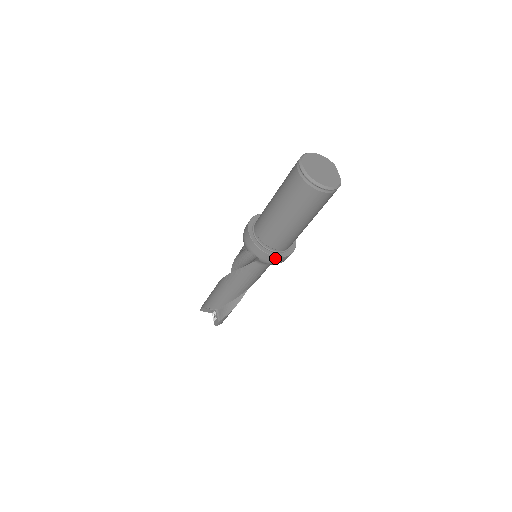
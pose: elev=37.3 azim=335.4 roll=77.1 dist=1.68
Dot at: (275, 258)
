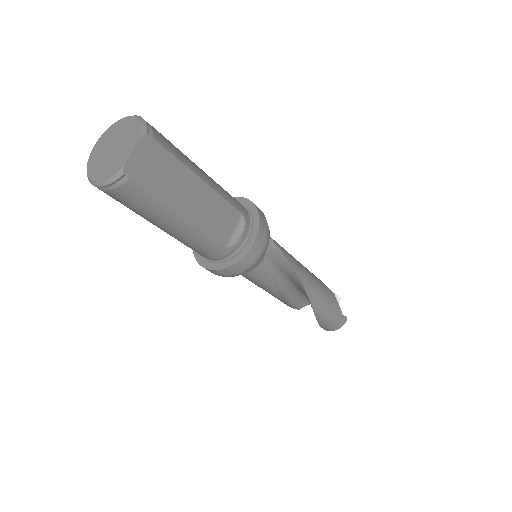
Dot at: (206, 269)
